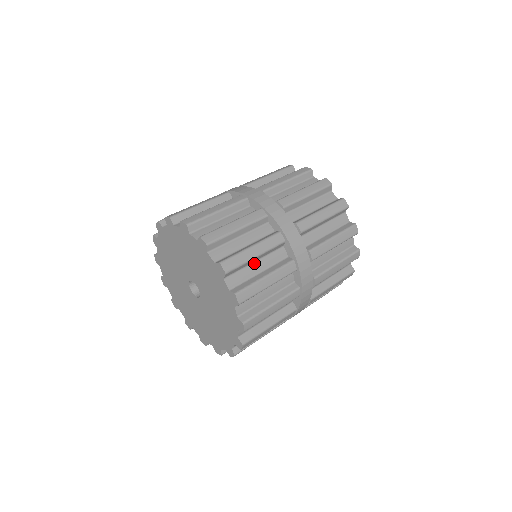
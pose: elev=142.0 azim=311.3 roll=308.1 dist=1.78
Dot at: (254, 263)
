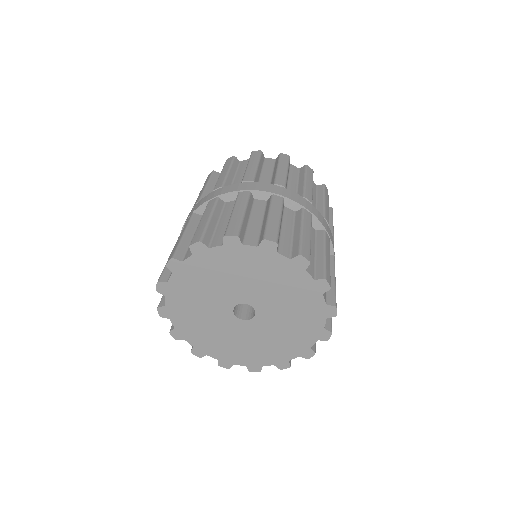
Dot at: occluded
